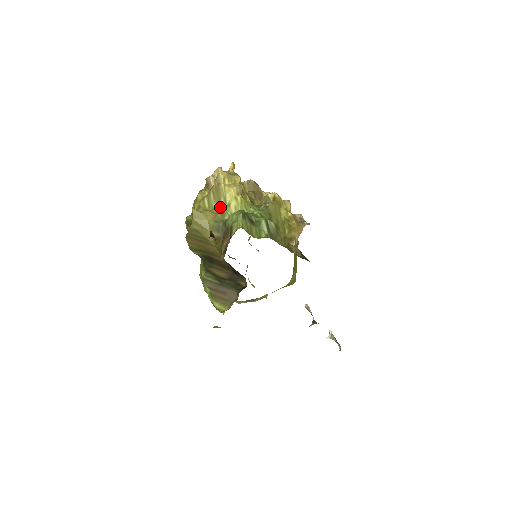
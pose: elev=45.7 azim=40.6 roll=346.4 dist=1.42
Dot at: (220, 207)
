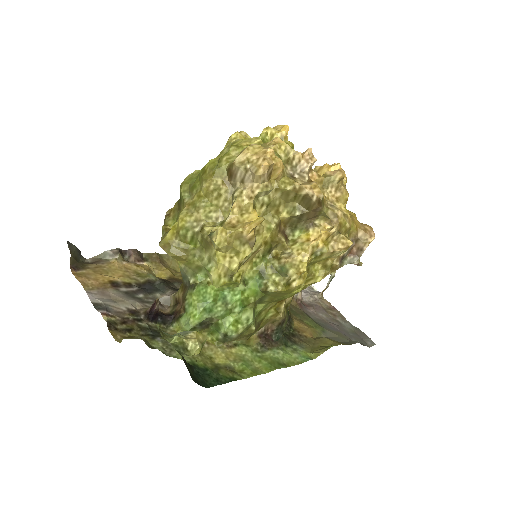
Dot at: (200, 260)
